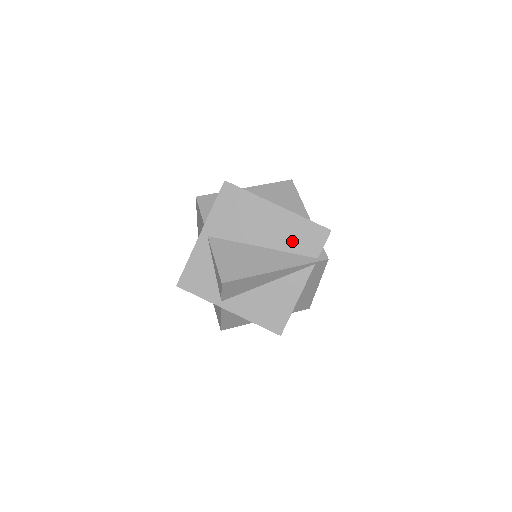
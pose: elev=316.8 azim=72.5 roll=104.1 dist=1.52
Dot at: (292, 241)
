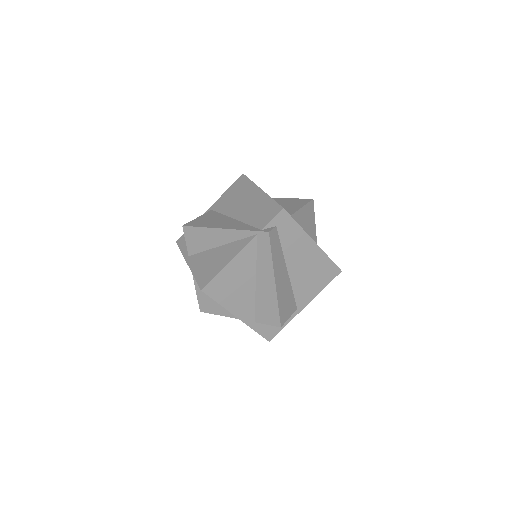
Dot at: (254, 215)
